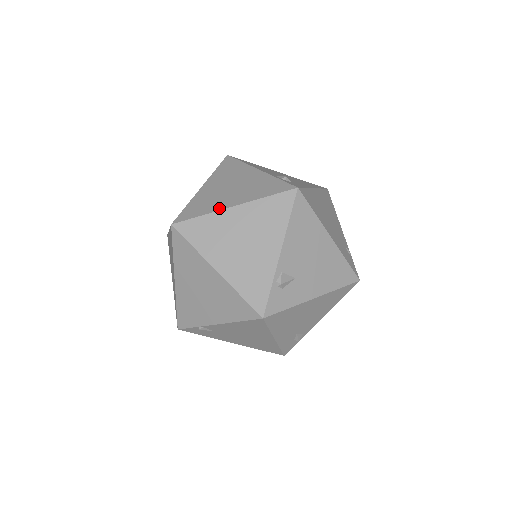
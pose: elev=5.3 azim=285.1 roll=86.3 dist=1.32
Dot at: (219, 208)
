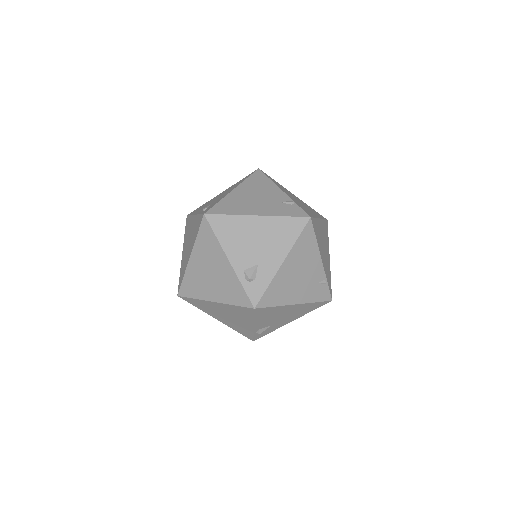
Dot at: (204, 298)
